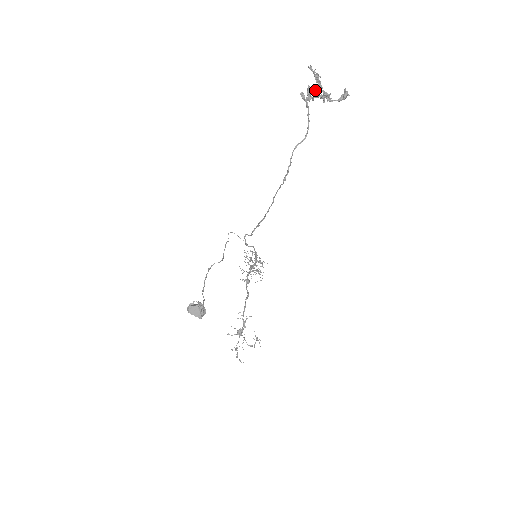
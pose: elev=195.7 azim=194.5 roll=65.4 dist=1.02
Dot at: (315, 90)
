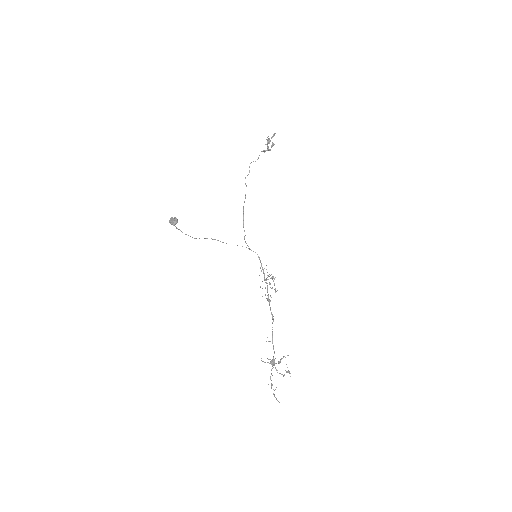
Dot at: (267, 144)
